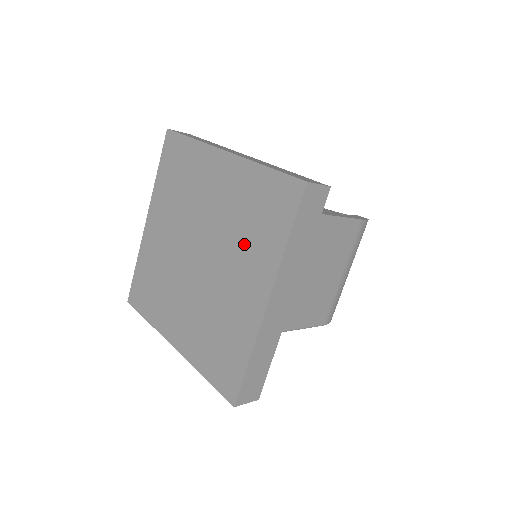
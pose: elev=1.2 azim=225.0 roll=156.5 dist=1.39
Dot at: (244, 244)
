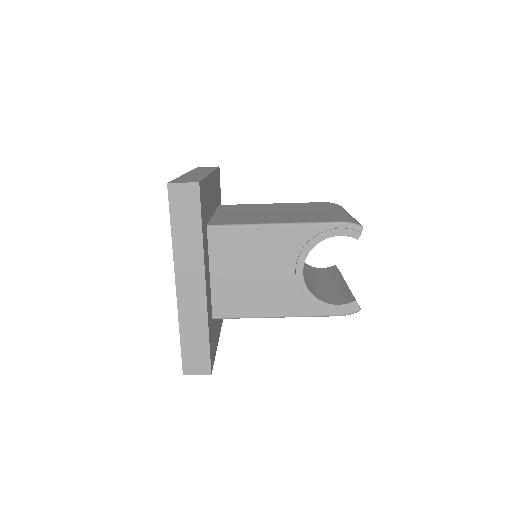
Dot at: occluded
